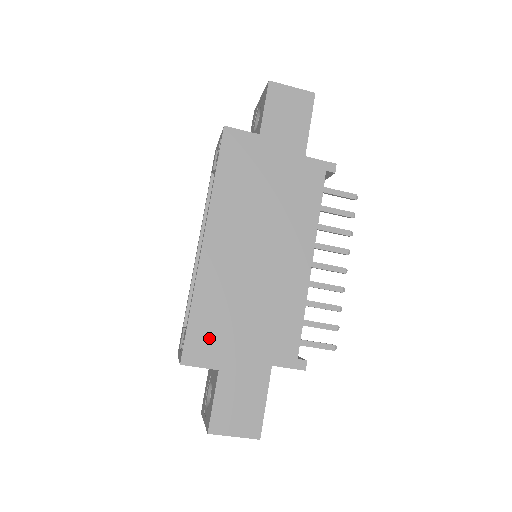
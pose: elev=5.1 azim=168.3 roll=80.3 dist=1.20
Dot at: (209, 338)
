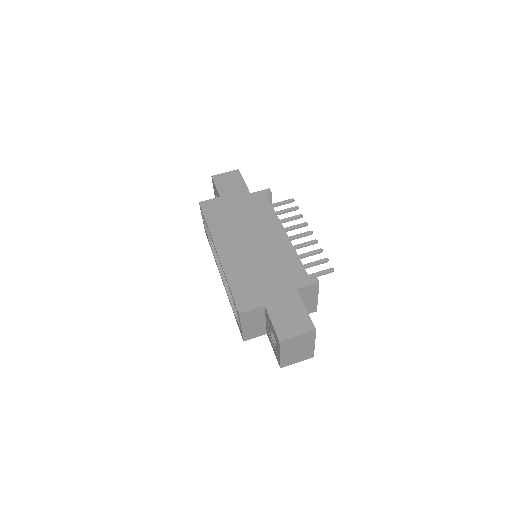
Dot at: (248, 293)
